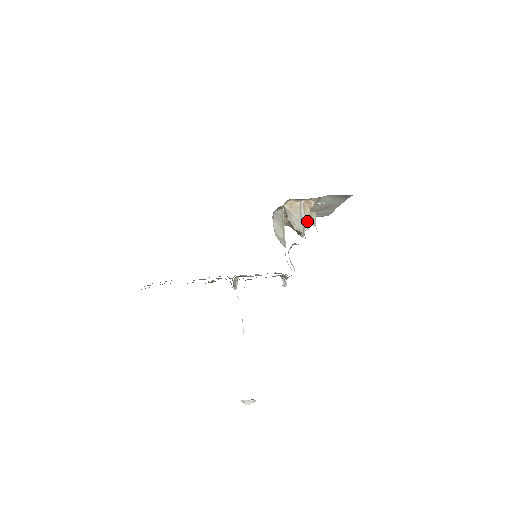
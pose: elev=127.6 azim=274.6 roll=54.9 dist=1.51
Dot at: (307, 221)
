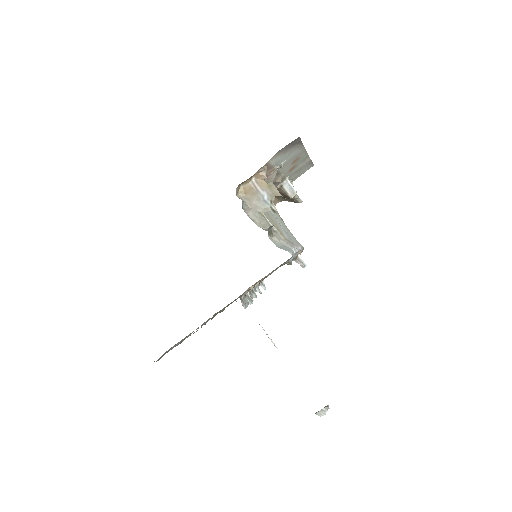
Dot at: (270, 195)
